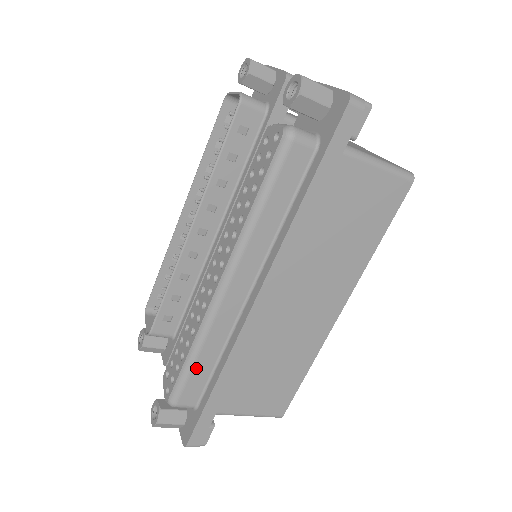
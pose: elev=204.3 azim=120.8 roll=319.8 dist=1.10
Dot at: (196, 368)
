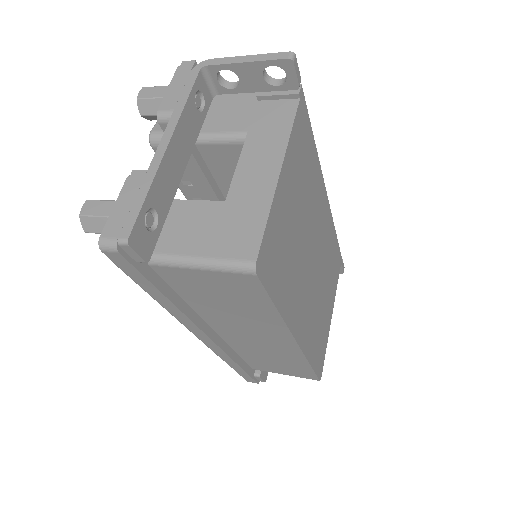
Dot at: occluded
